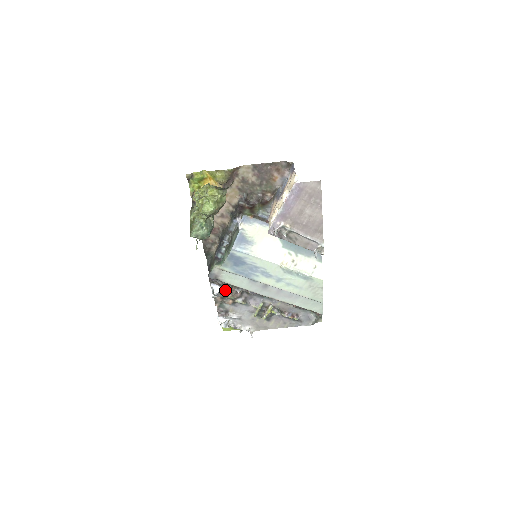
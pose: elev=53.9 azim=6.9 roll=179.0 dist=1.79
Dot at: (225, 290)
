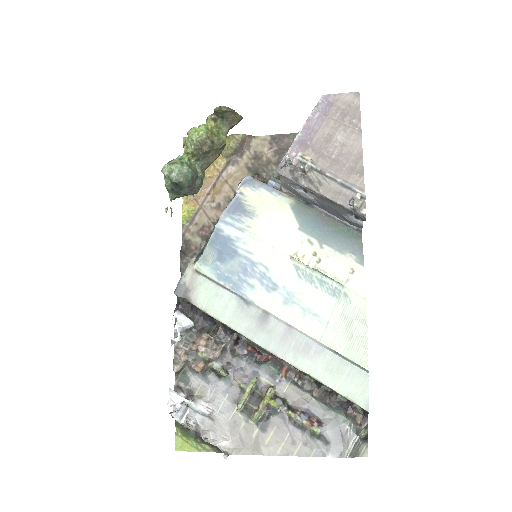
Dot at: (196, 335)
